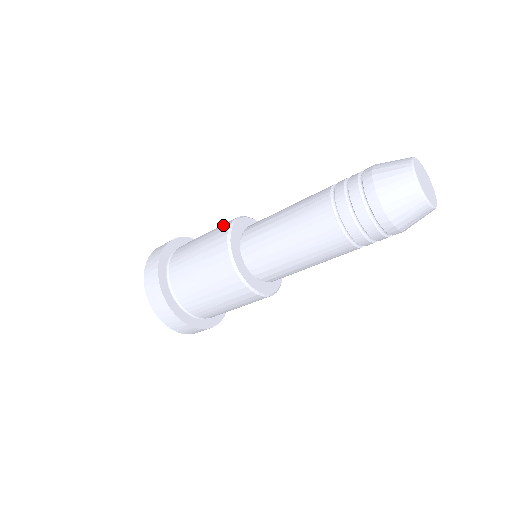
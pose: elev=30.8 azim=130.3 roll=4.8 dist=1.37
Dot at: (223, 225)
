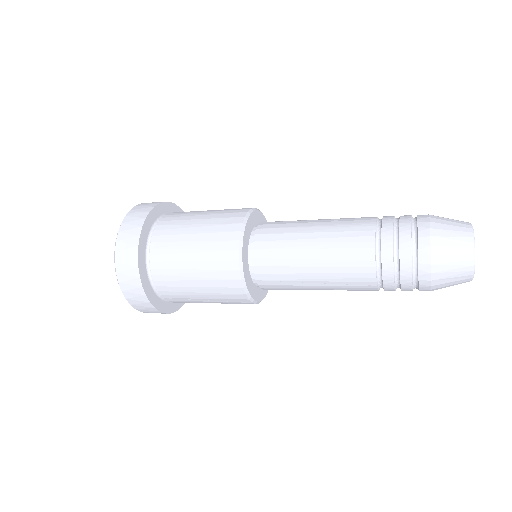
Dot at: (242, 208)
